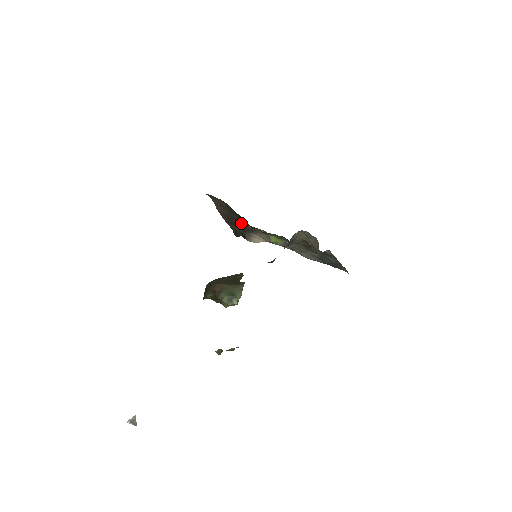
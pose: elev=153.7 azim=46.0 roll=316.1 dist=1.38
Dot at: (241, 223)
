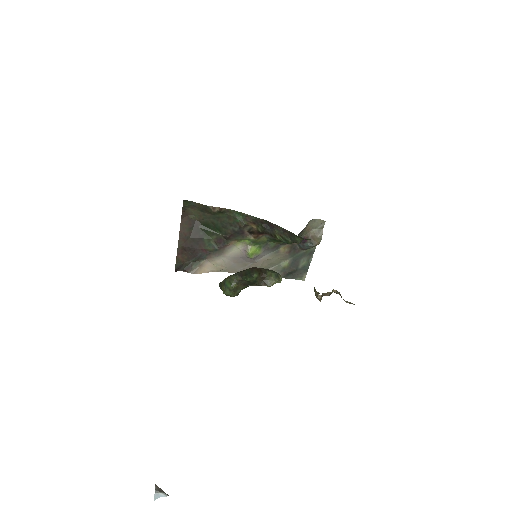
Dot at: (245, 224)
